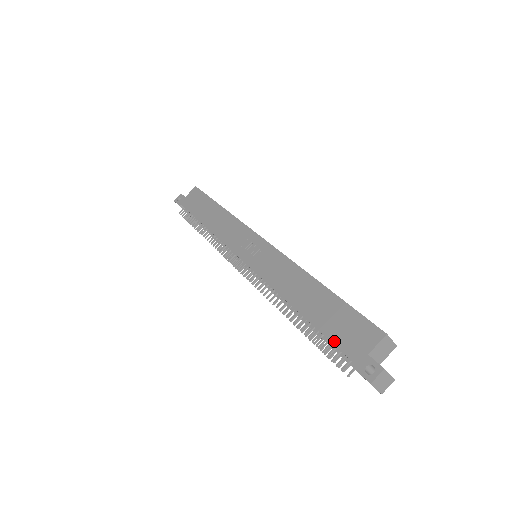
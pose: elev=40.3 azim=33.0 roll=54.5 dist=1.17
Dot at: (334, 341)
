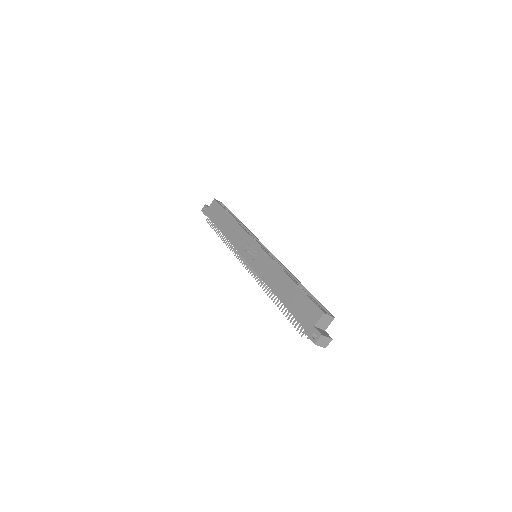
Dot at: (297, 318)
